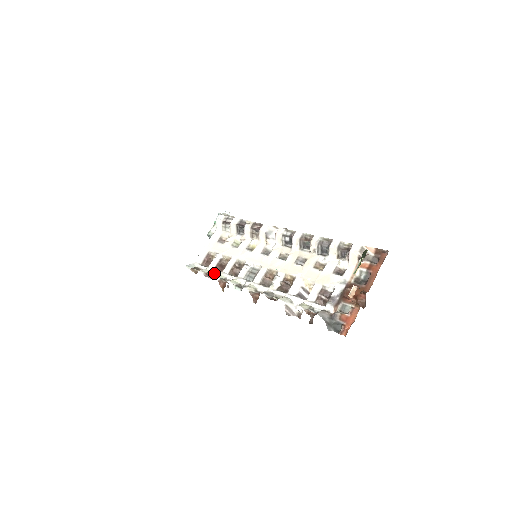
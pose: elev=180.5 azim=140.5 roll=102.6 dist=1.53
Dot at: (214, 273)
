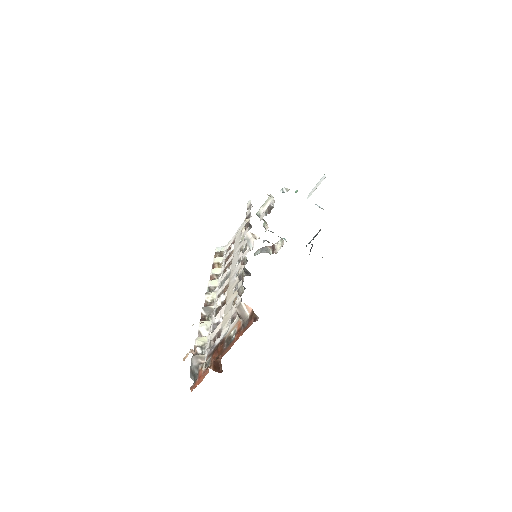
Dot at: (221, 264)
